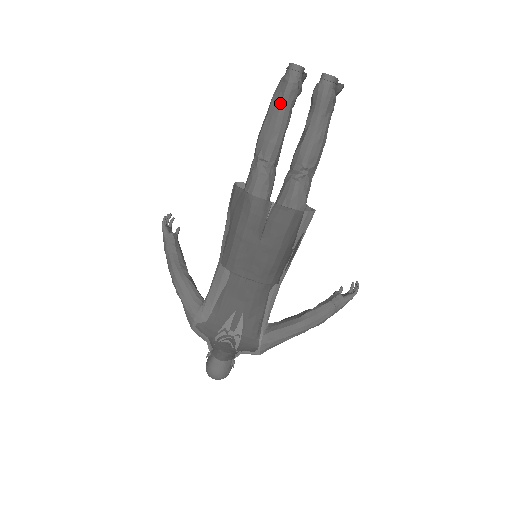
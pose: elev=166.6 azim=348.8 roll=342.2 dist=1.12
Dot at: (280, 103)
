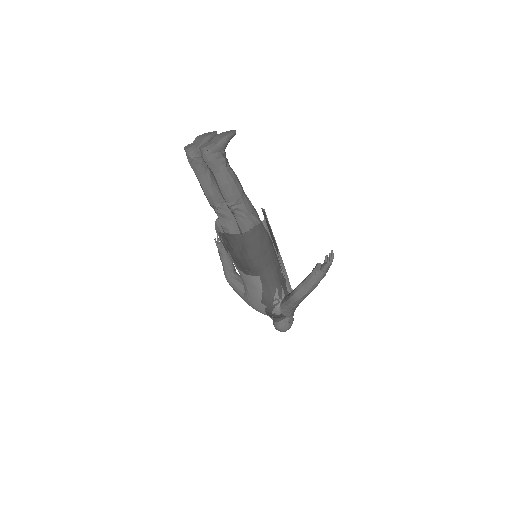
Dot at: (195, 174)
